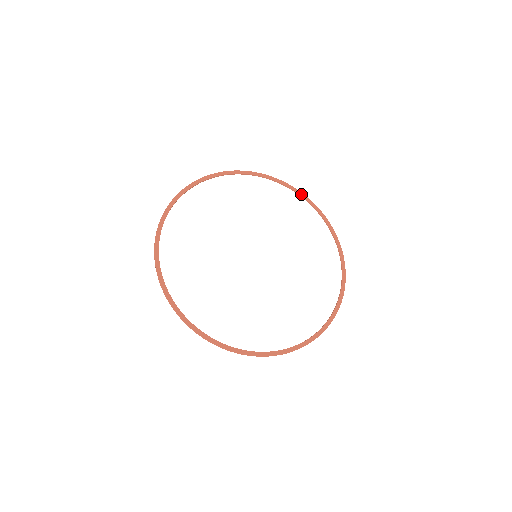
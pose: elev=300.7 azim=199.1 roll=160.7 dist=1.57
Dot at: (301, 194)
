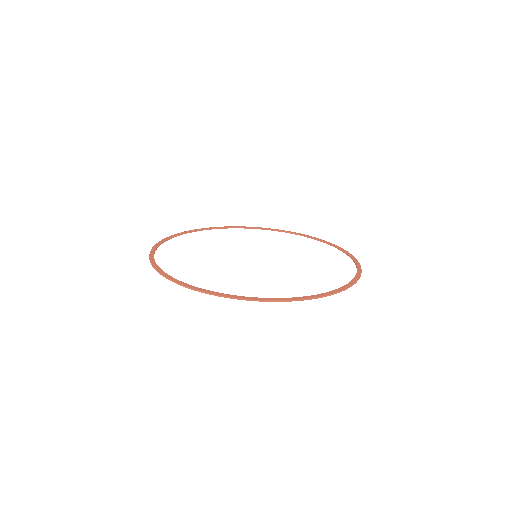
Dot at: (335, 246)
